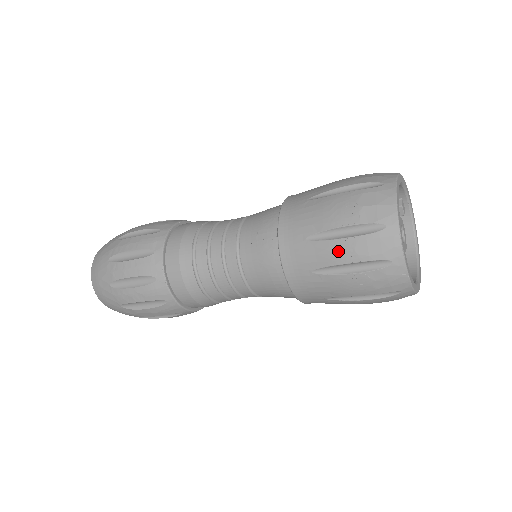
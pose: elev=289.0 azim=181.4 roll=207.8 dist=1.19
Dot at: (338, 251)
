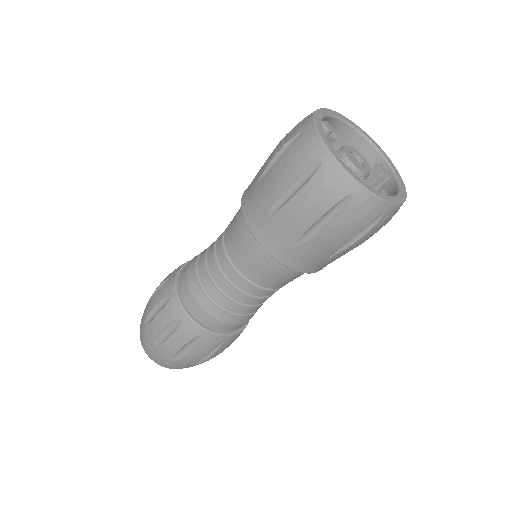
Dot at: (272, 153)
